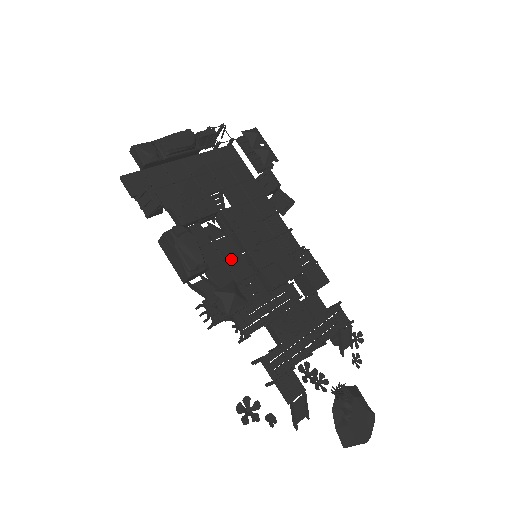
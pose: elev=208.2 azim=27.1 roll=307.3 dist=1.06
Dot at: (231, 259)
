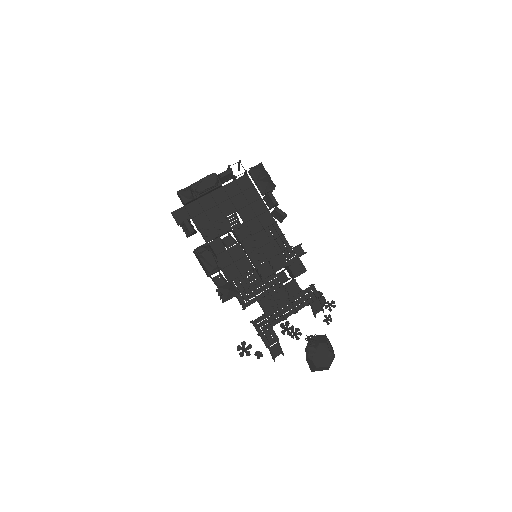
Dot at: (238, 260)
